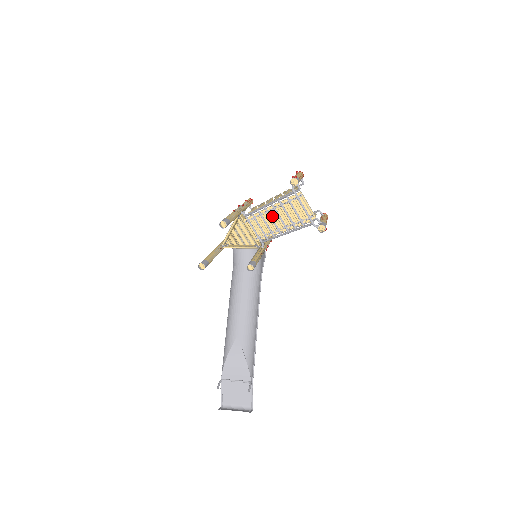
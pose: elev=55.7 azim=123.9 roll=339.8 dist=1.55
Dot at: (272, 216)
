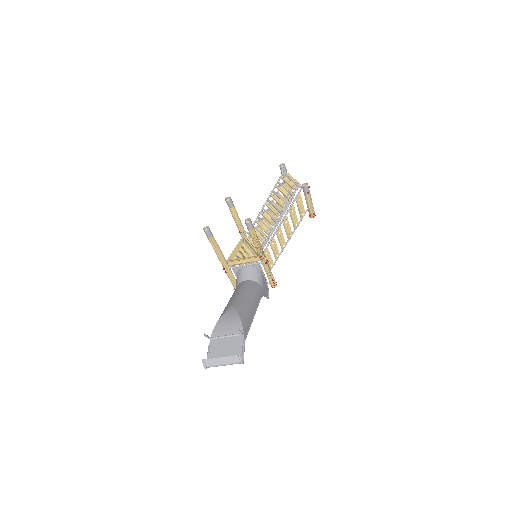
Dot at: (269, 214)
